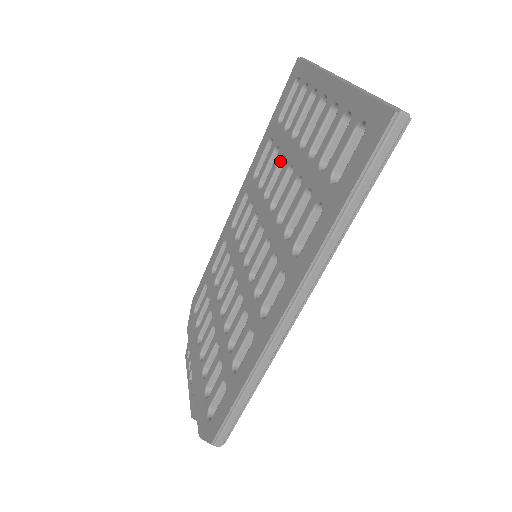
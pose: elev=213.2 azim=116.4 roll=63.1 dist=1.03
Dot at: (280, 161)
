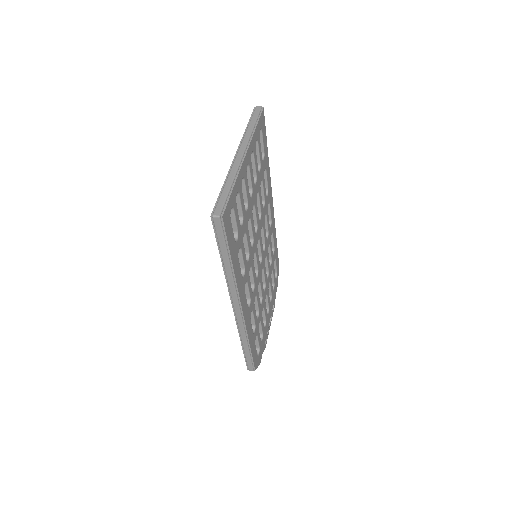
Dot at: occluded
